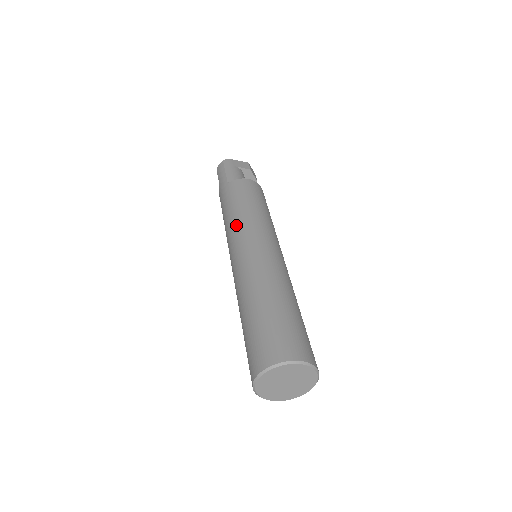
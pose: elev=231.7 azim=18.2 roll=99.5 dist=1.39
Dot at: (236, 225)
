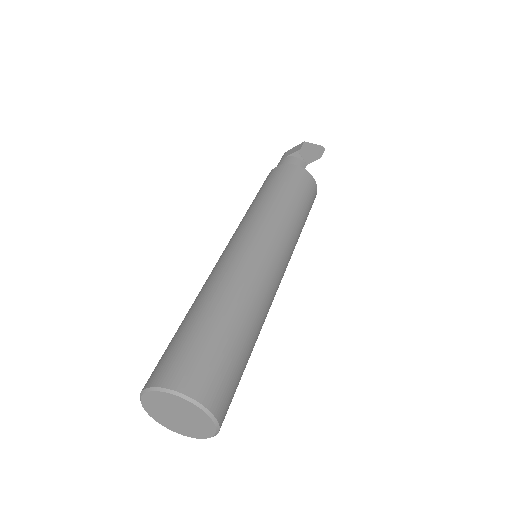
Dot at: occluded
